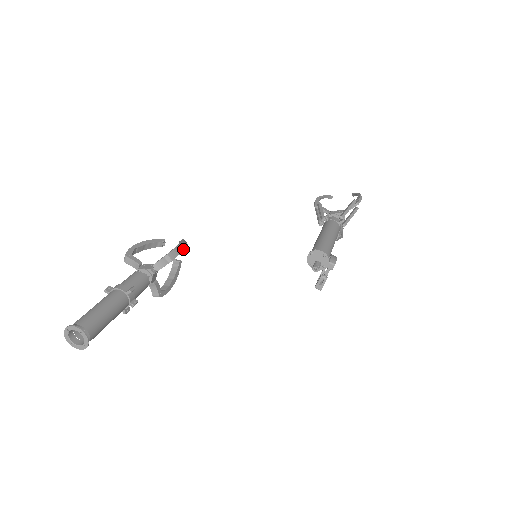
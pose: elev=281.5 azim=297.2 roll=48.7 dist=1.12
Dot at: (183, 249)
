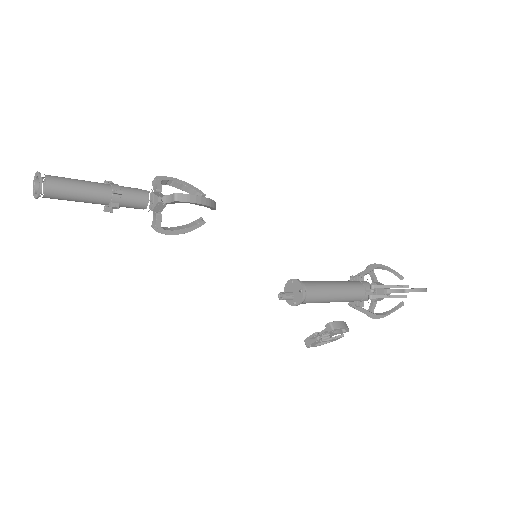
Dot at: (199, 202)
